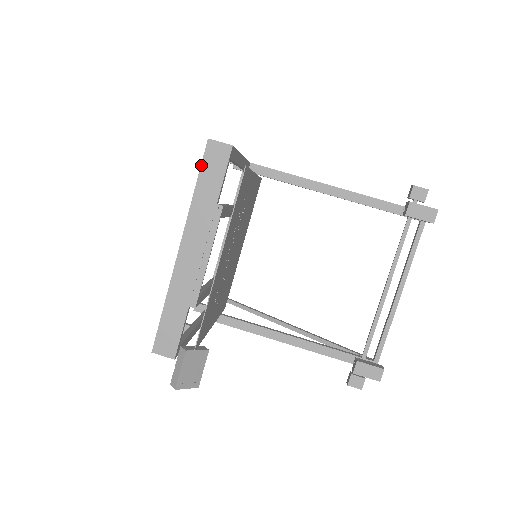
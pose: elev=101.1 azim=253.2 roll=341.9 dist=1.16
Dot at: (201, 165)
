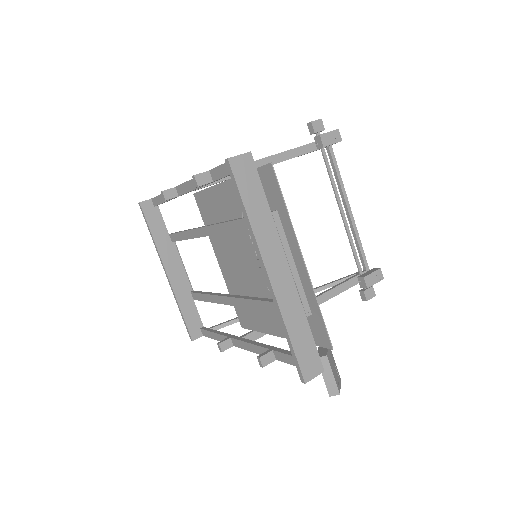
Dot at: (237, 187)
